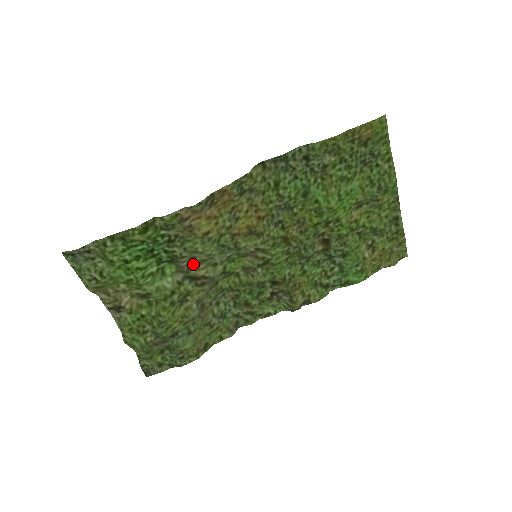
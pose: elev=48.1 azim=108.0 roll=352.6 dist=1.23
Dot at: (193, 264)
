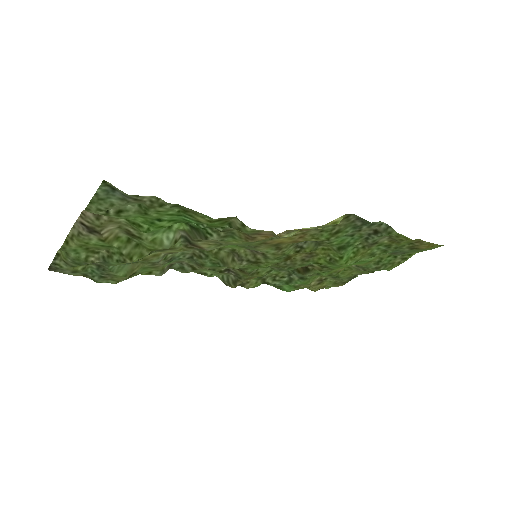
Dot at: (207, 240)
